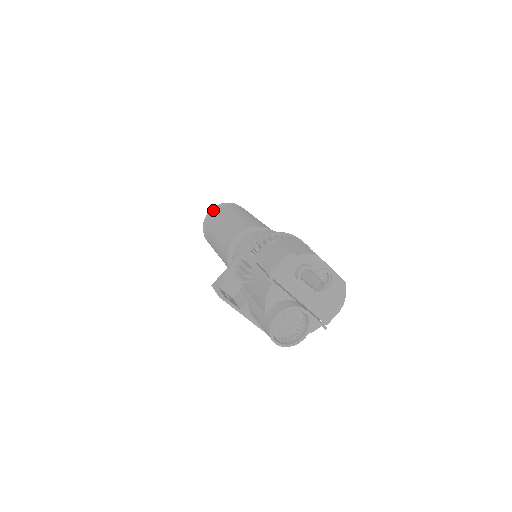
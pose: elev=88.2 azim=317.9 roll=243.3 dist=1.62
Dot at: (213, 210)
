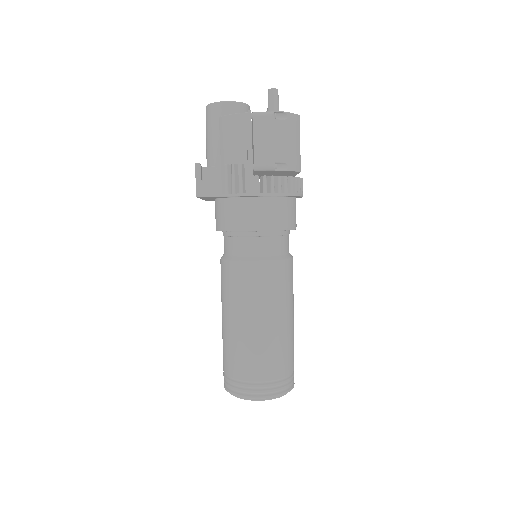
Dot at: occluded
